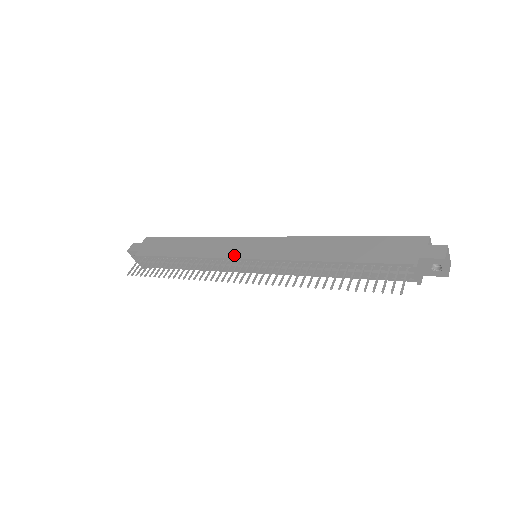
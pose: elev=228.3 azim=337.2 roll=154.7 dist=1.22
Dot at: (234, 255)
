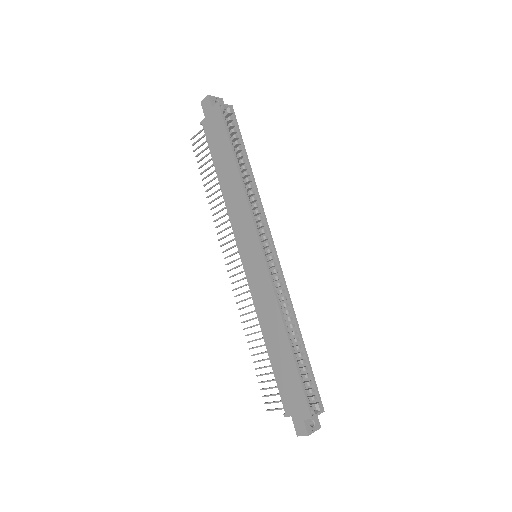
Dot at: (239, 243)
